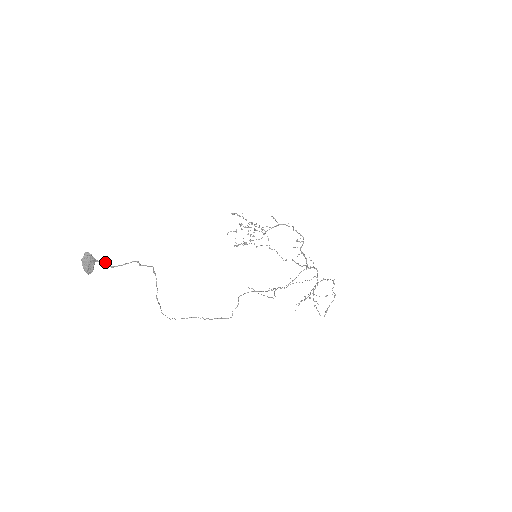
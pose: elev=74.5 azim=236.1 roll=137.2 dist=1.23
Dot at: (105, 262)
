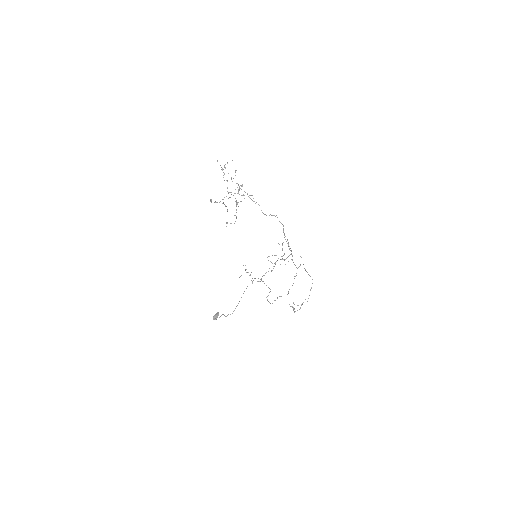
Dot at: occluded
